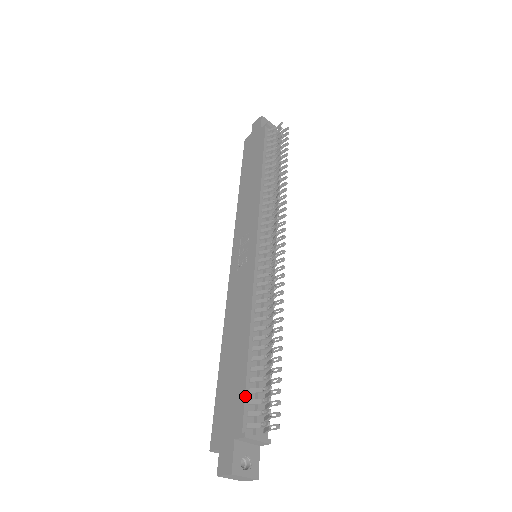
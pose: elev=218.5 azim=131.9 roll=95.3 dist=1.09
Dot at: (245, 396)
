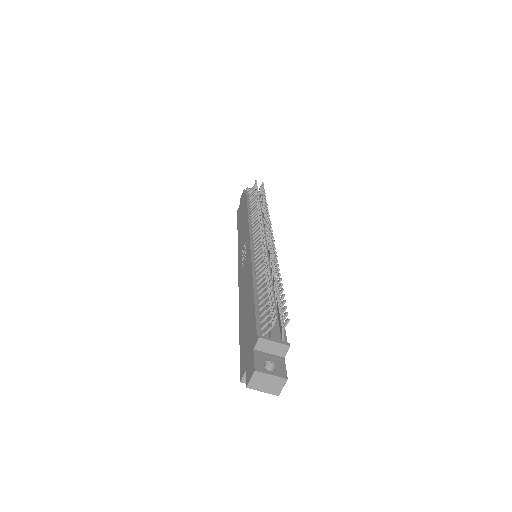
Dot at: (256, 317)
